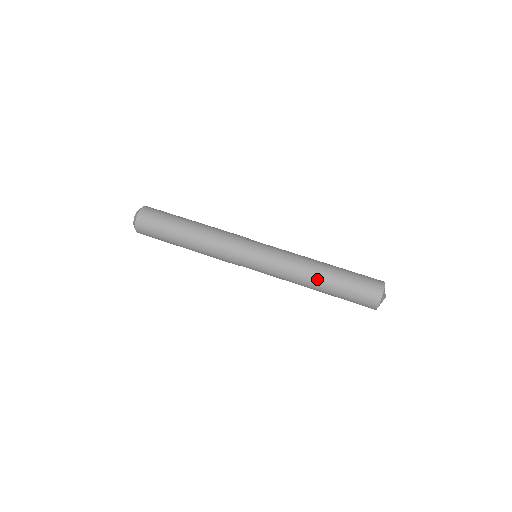
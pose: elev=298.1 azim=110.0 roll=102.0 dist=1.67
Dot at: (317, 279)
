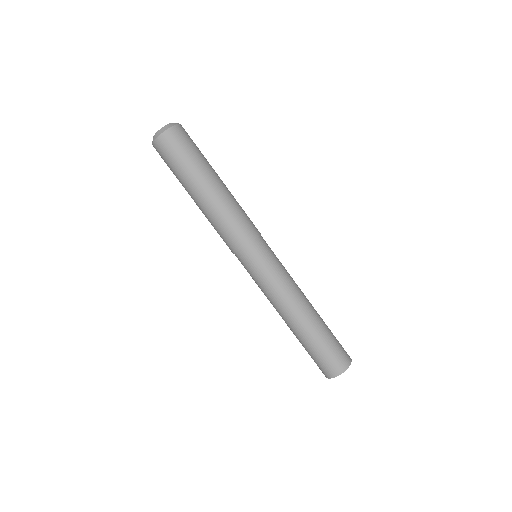
Dot at: (286, 323)
